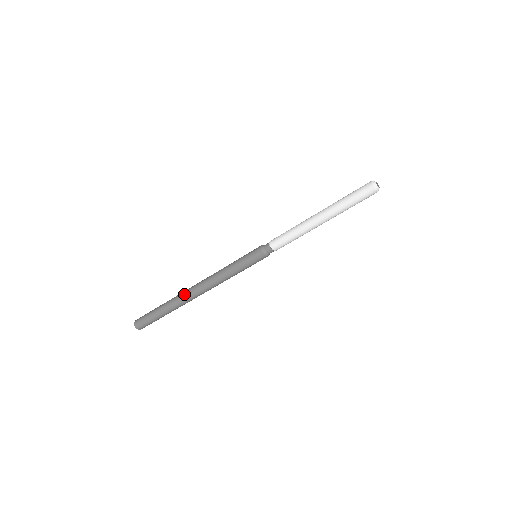
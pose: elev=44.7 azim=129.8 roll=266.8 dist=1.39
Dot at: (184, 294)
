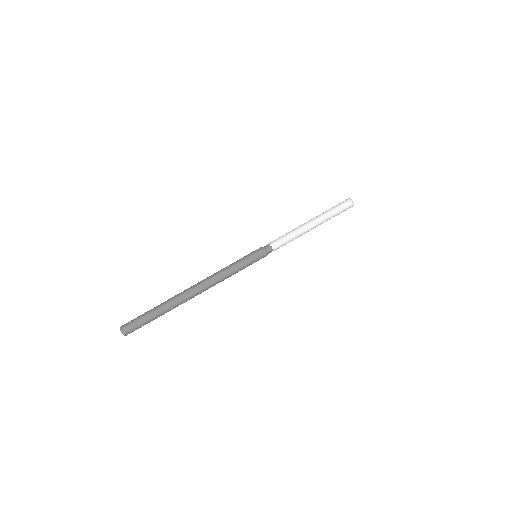
Dot at: (183, 291)
